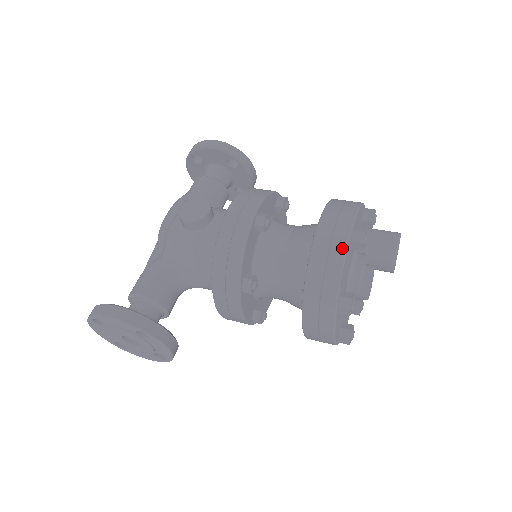
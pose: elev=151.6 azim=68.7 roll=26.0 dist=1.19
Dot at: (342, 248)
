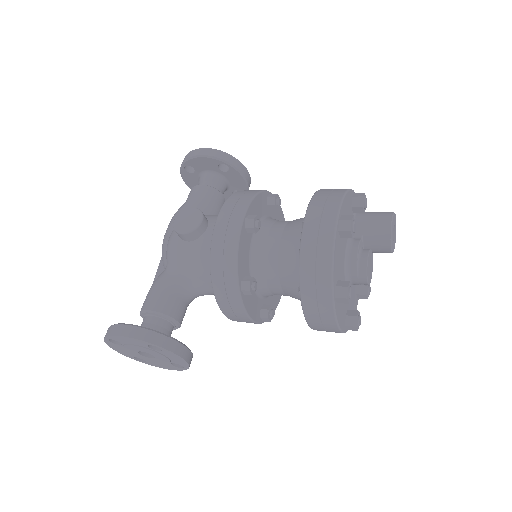
Dot at: (330, 239)
